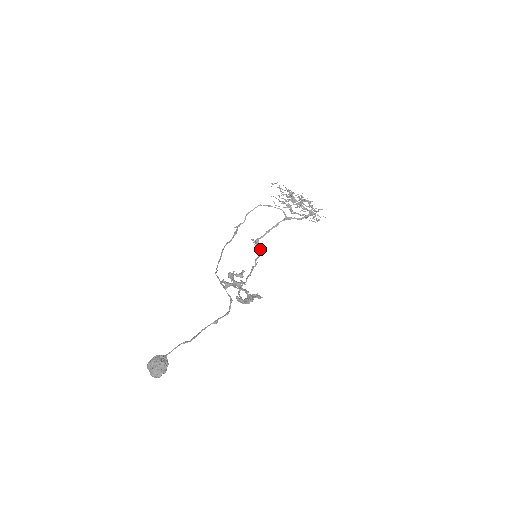
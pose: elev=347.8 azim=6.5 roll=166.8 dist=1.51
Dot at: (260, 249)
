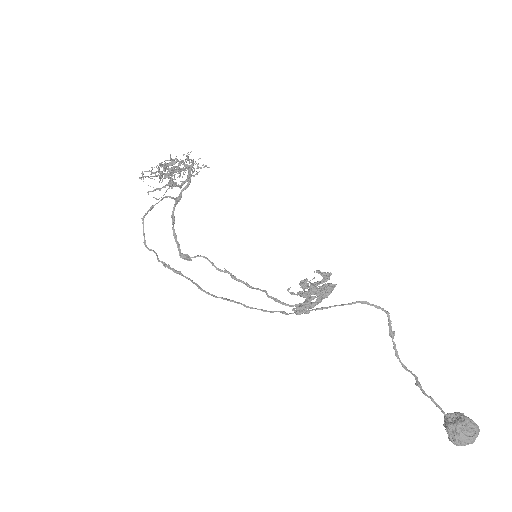
Dot at: (203, 257)
